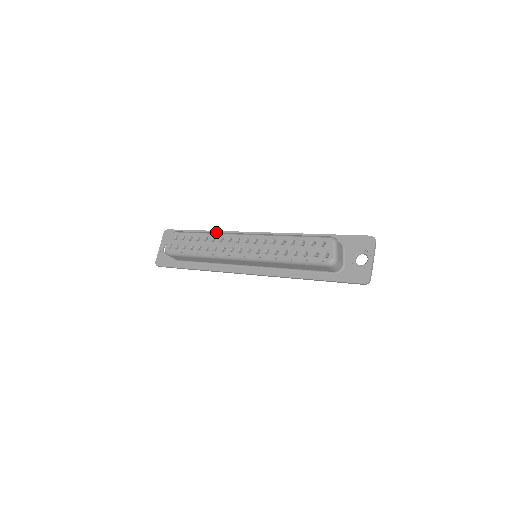
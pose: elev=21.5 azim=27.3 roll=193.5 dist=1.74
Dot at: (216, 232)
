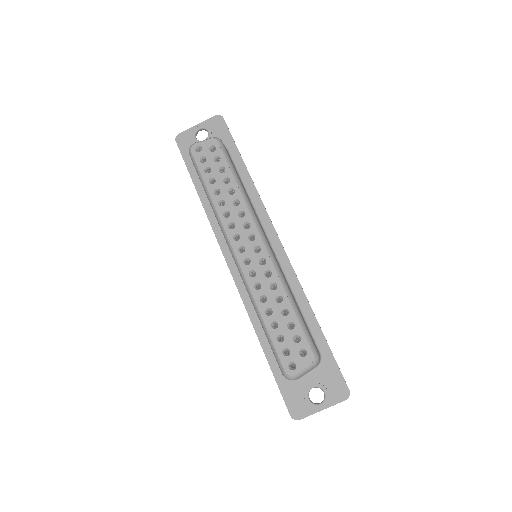
Dot at: (253, 187)
